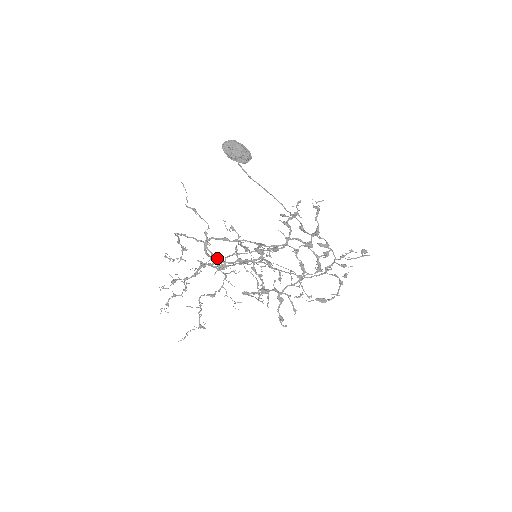
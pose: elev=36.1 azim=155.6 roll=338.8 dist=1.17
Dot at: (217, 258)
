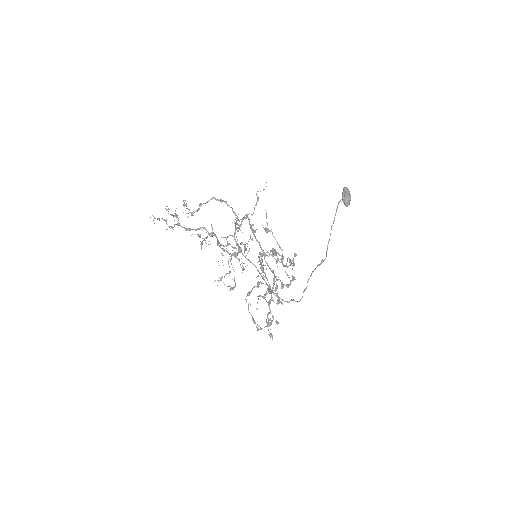
Dot at: occluded
